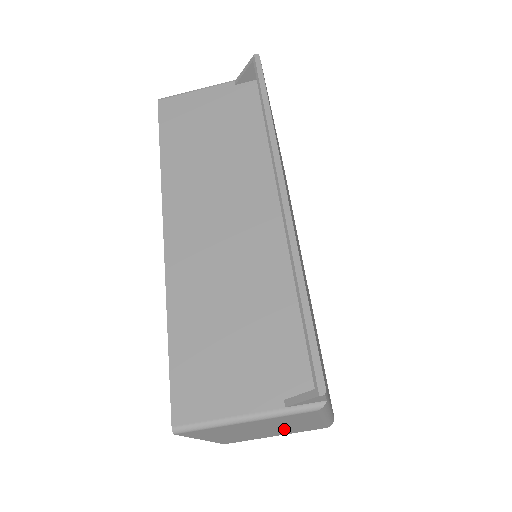
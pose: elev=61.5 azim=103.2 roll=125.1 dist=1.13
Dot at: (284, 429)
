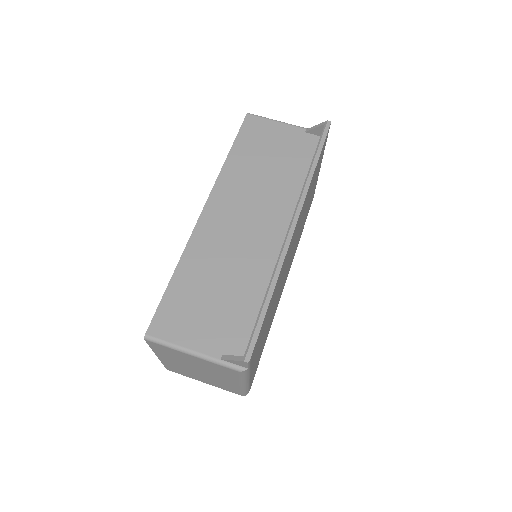
Dot at: (212, 378)
